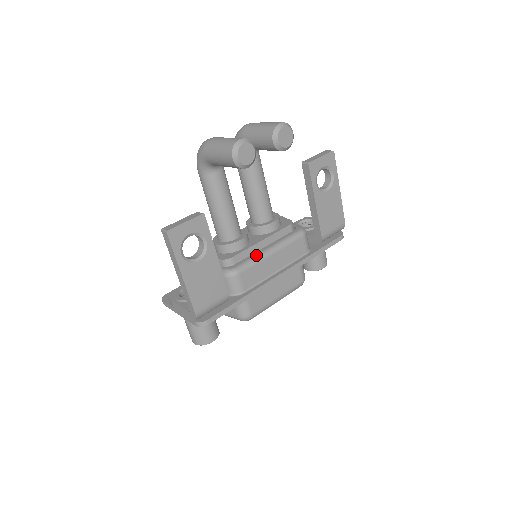
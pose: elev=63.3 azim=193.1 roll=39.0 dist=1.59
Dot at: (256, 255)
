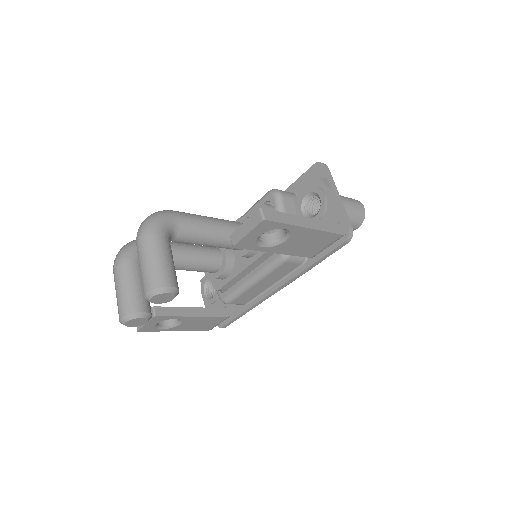
Dot at: (240, 287)
